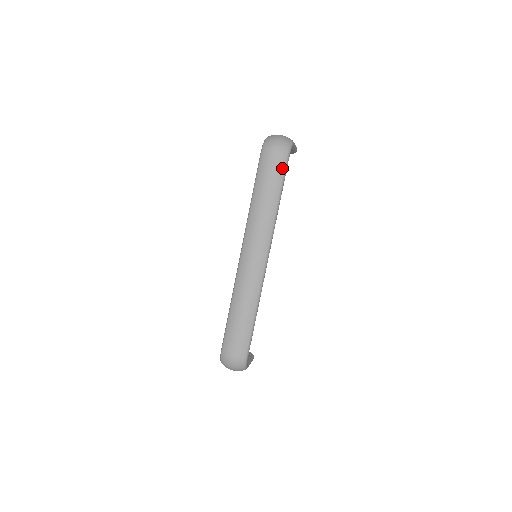
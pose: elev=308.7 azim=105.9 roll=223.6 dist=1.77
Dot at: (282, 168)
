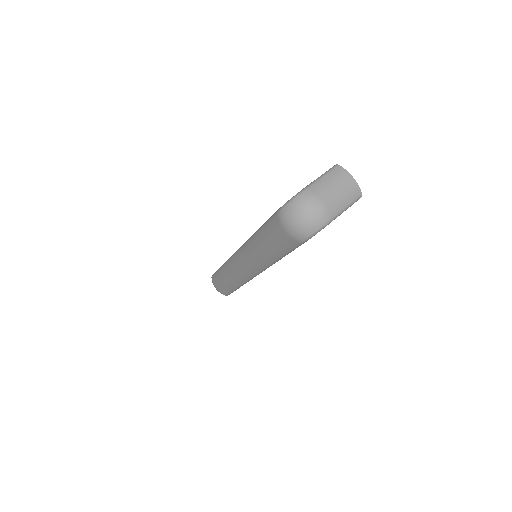
Dot at: (291, 246)
